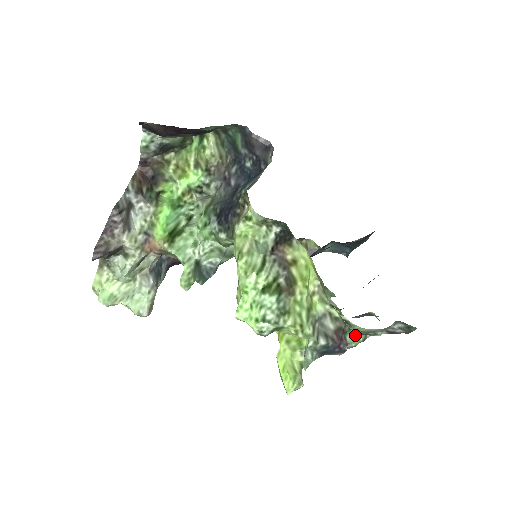
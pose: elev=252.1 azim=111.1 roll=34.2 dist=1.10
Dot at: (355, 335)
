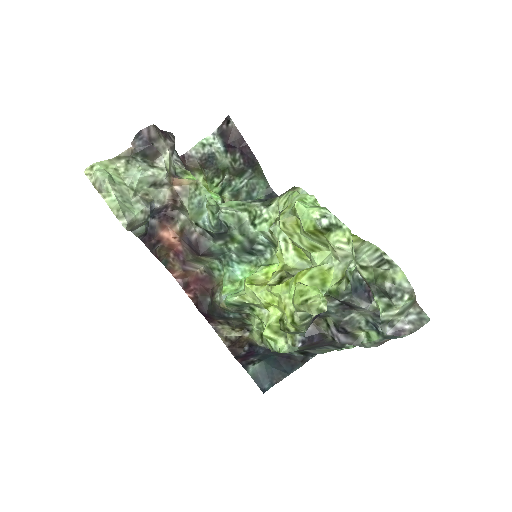
Dot at: (376, 302)
